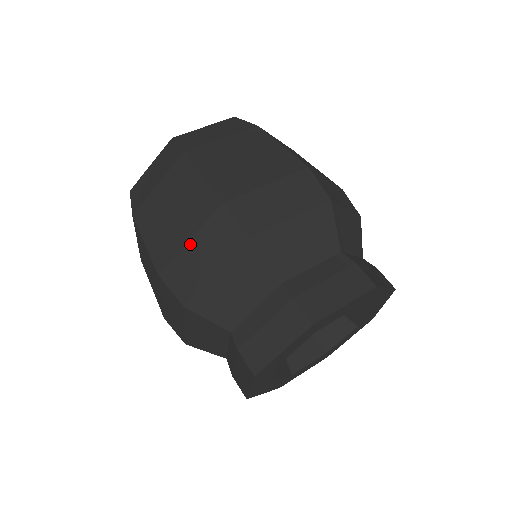
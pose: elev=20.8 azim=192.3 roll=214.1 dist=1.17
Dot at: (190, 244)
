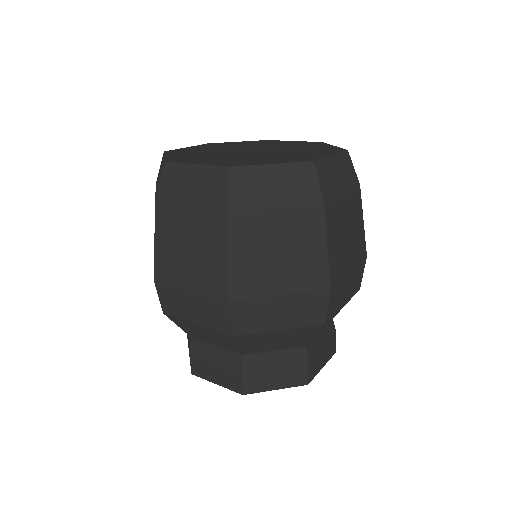
Dot at: occluded
